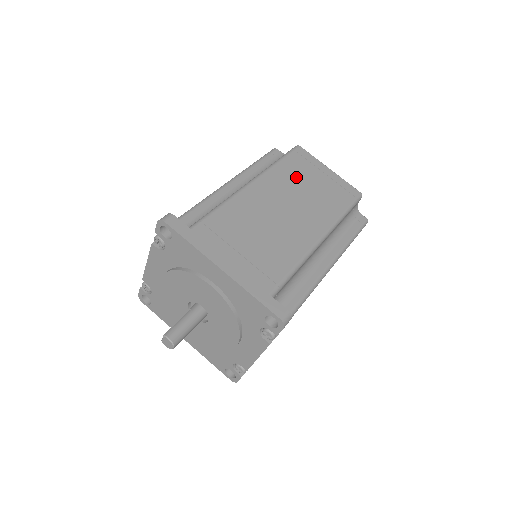
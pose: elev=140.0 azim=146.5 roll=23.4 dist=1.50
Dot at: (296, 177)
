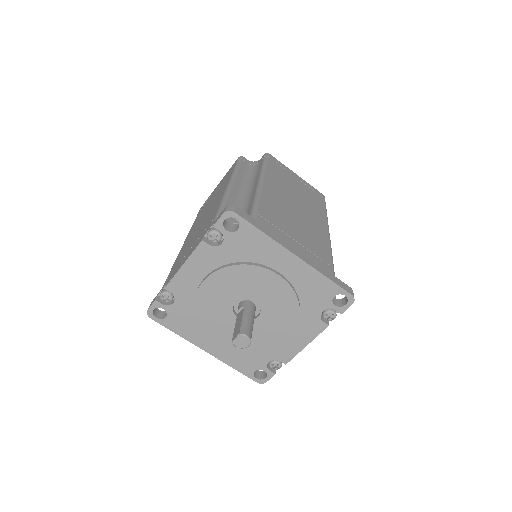
Dot at: (284, 179)
